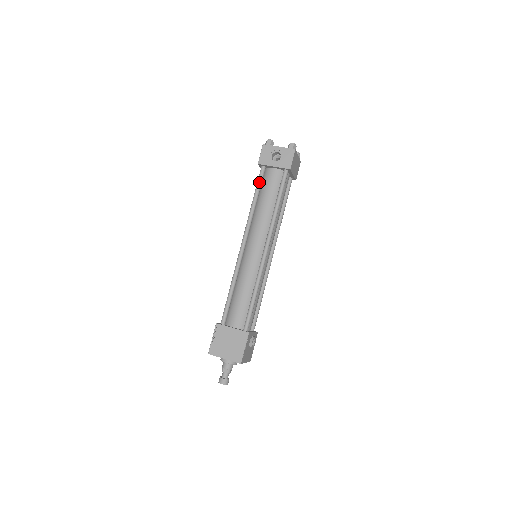
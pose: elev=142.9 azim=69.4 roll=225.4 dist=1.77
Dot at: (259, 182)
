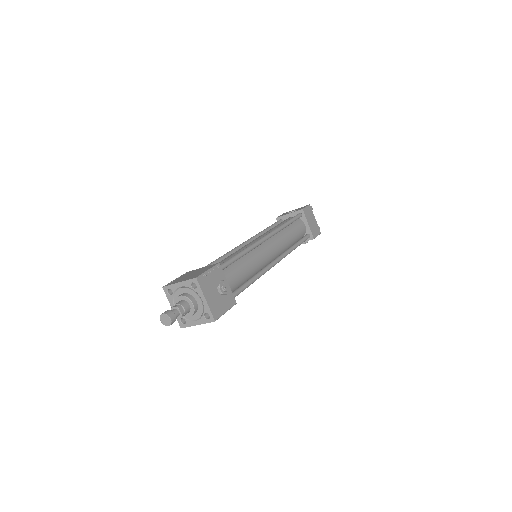
Dot at: (274, 223)
